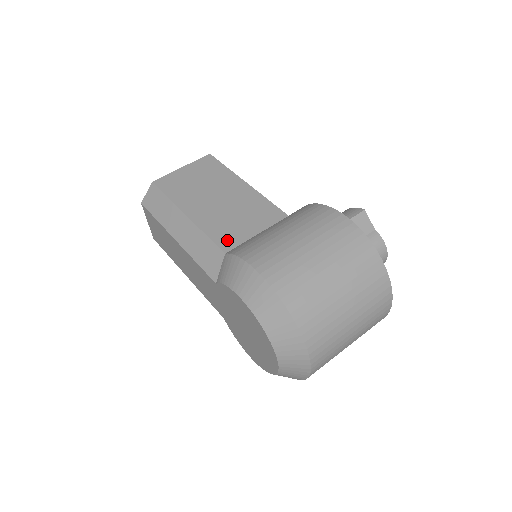
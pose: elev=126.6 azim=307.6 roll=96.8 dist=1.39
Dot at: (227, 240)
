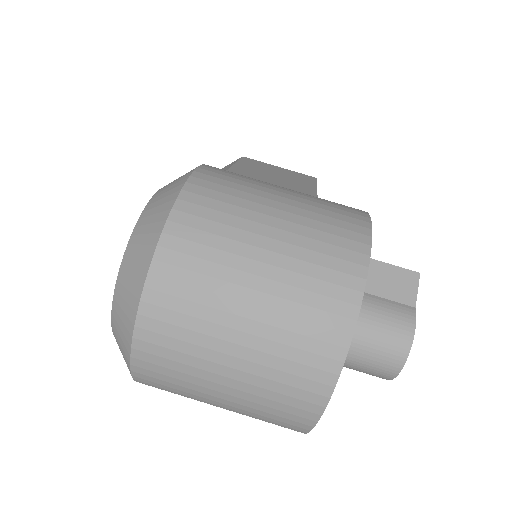
Dot at: occluded
